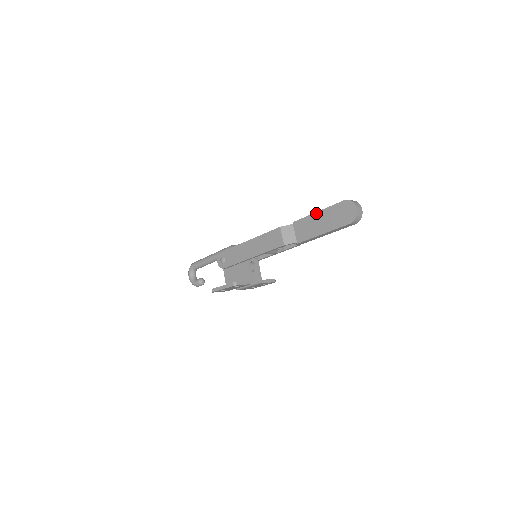
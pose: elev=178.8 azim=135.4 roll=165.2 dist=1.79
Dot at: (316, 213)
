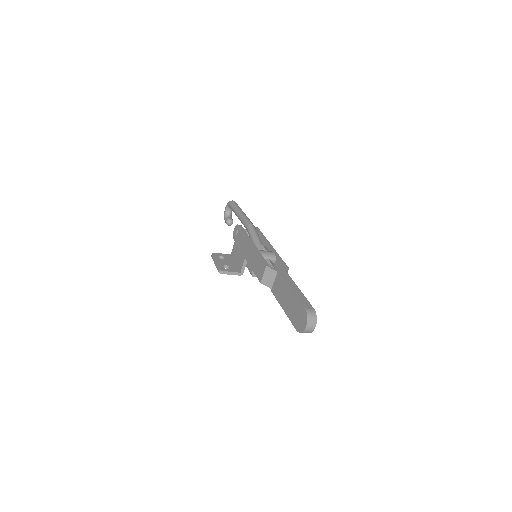
Dot at: (289, 288)
